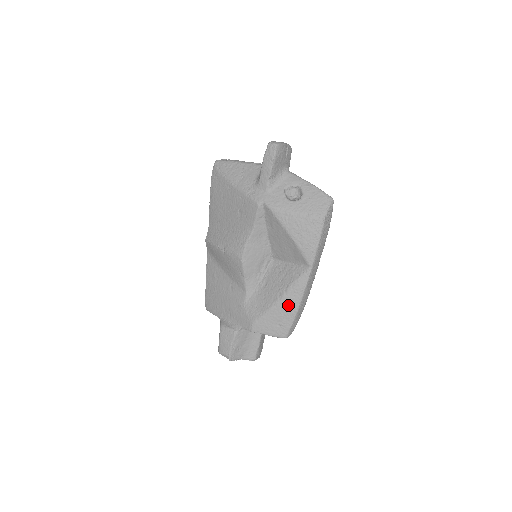
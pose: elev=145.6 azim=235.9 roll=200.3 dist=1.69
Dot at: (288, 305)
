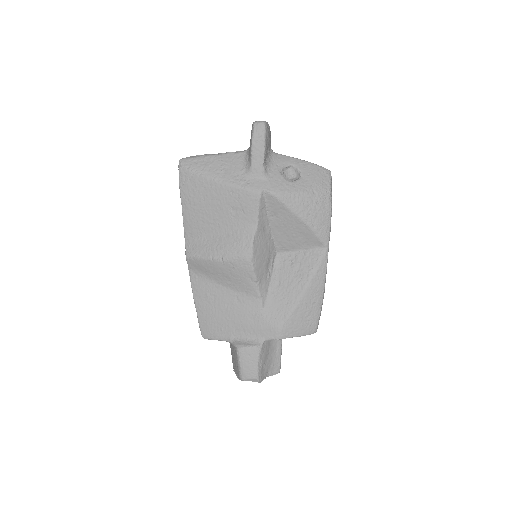
Dot at: (313, 295)
